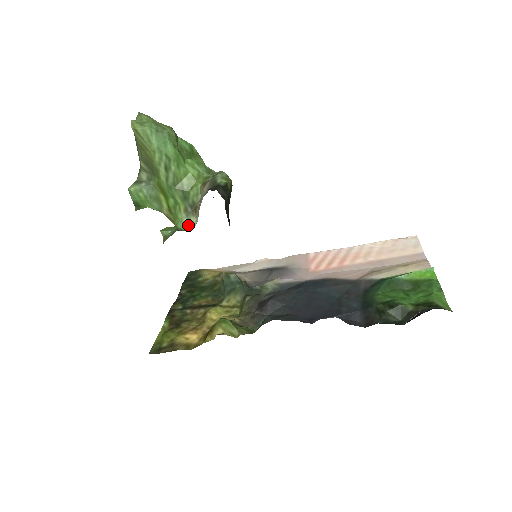
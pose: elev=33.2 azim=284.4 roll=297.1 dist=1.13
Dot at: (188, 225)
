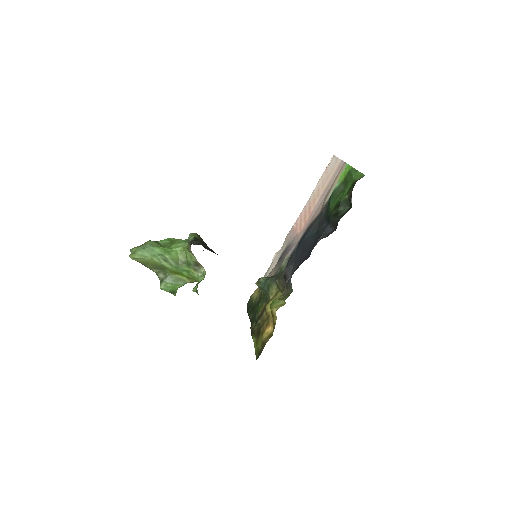
Dot at: (203, 275)
